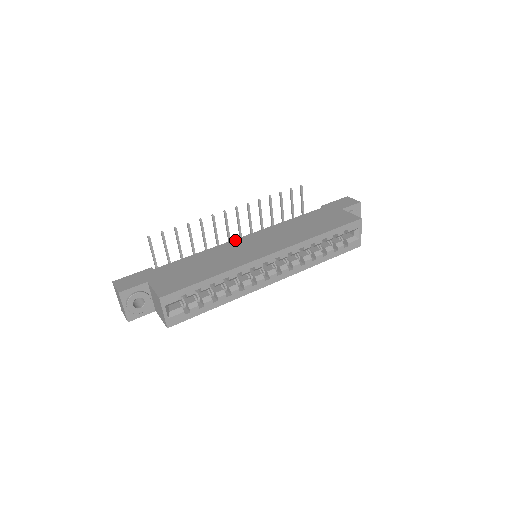
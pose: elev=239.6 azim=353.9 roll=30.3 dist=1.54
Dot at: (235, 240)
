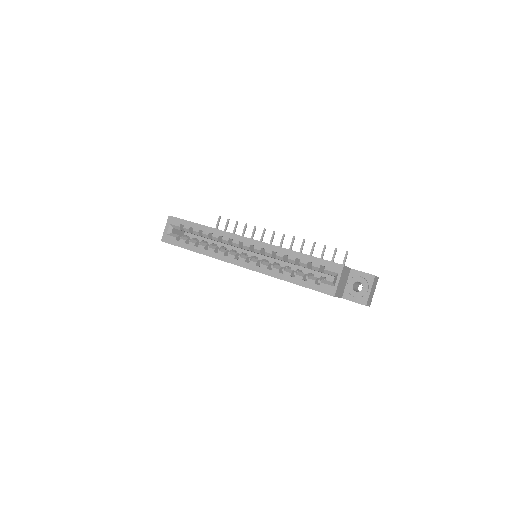
Dot at: occluded
